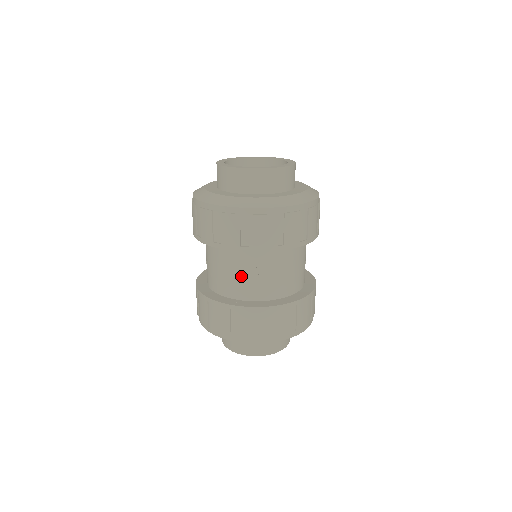
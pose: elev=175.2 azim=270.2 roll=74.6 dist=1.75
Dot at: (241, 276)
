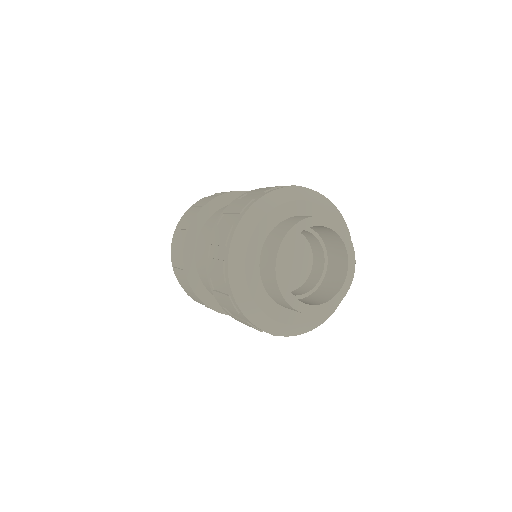
Dot at: occluded
